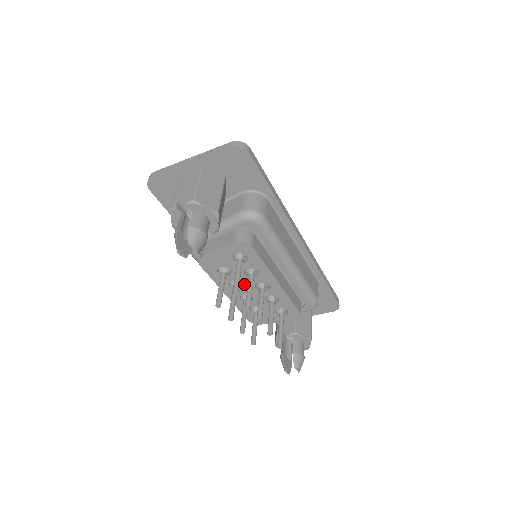
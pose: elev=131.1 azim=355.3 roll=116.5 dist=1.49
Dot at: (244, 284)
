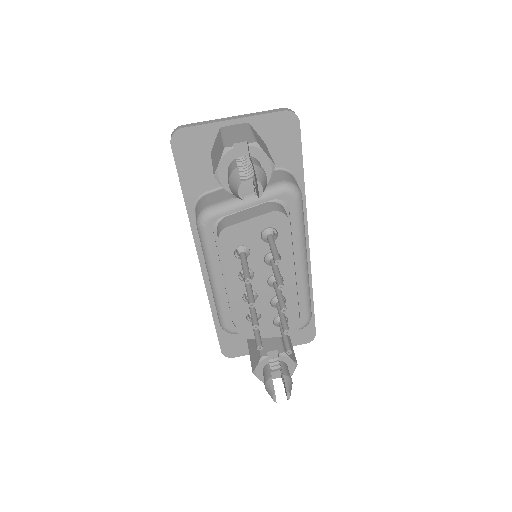
Dot at: (257, 274)
